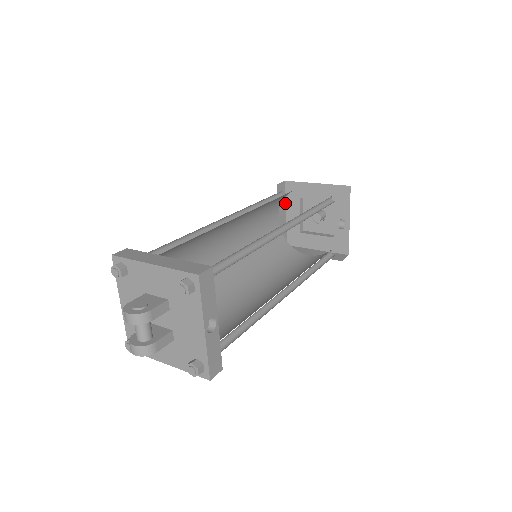
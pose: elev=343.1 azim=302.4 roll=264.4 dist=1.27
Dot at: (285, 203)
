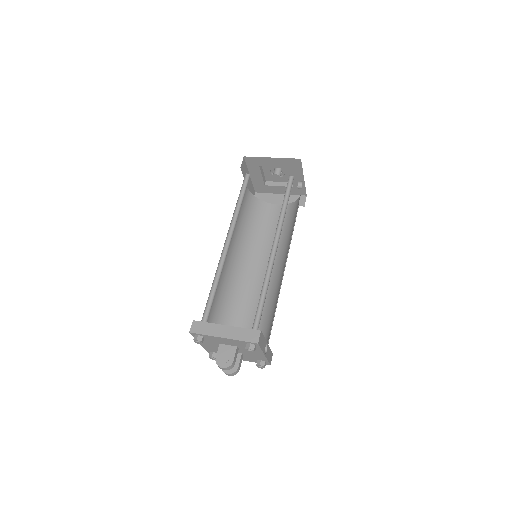
Dot at: (247, 170)
